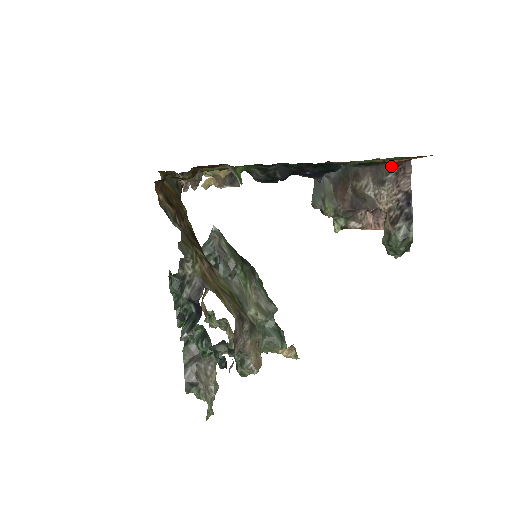
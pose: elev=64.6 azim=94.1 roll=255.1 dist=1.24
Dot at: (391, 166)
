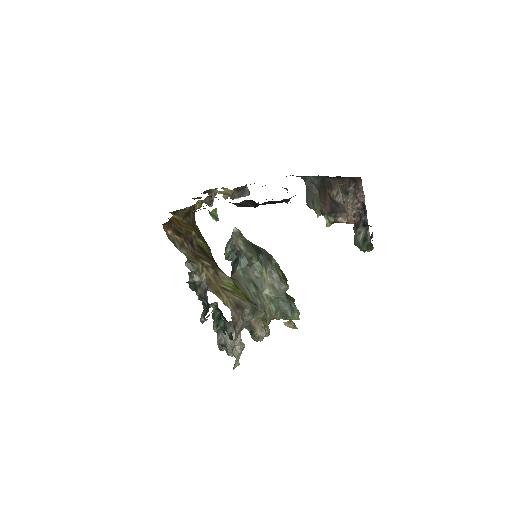
Dot at: (351, 180)
